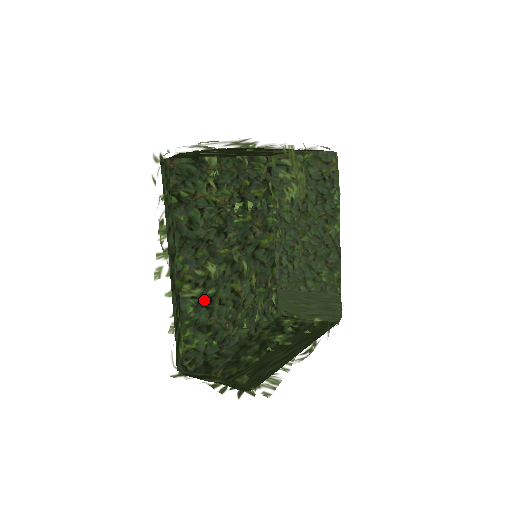
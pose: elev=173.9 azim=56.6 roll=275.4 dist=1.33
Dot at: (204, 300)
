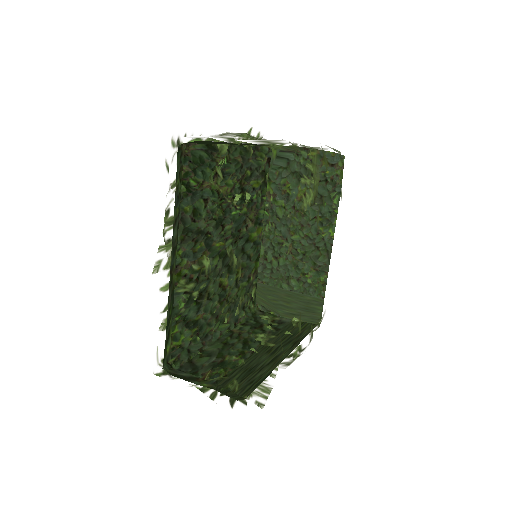
Dot at: (195, 295)
